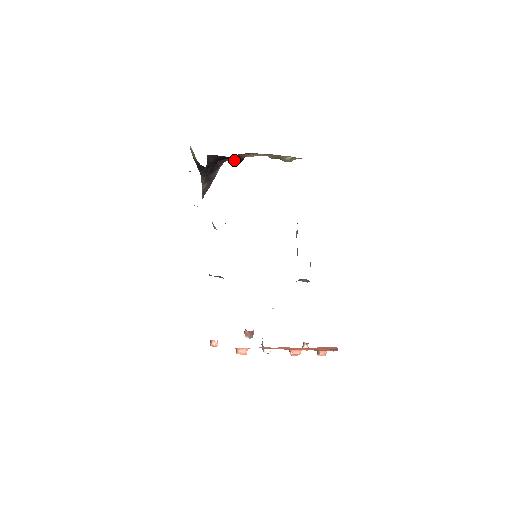
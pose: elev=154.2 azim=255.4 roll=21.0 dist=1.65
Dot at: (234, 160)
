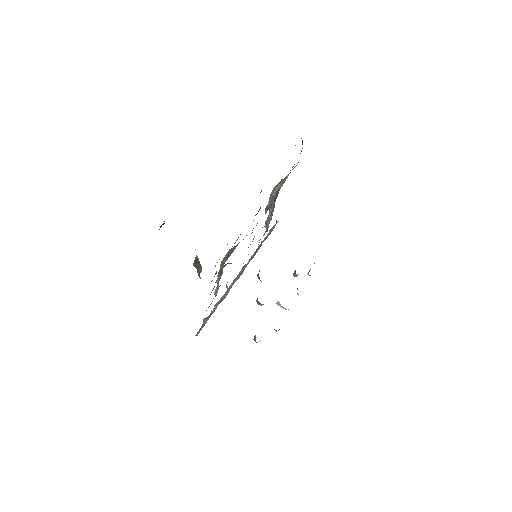
Dot at: occluded
